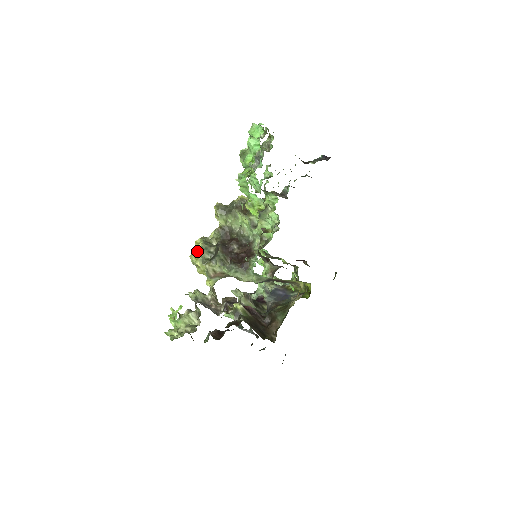
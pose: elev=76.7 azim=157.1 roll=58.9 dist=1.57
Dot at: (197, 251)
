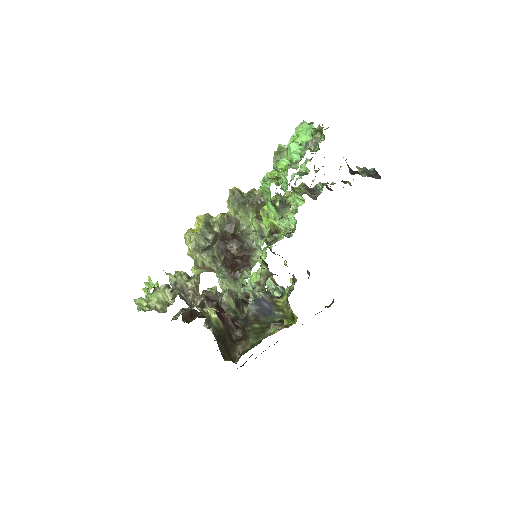
Dot at: (195, 229)
